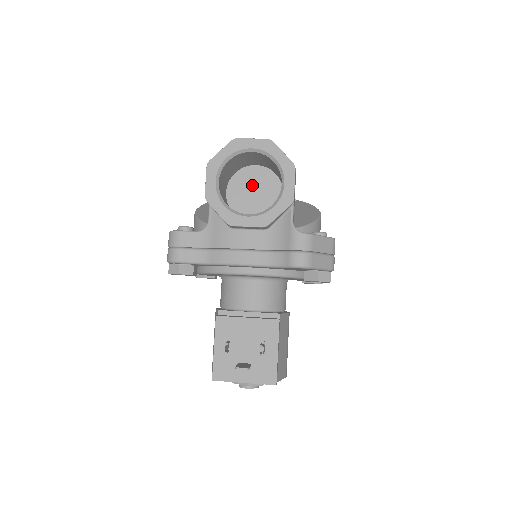
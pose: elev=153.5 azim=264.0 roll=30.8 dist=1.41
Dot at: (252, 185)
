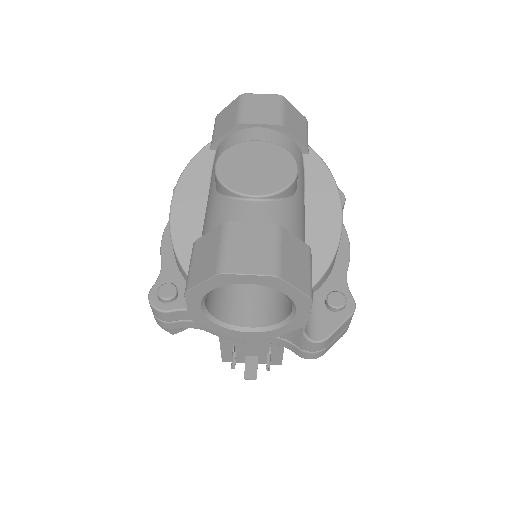
Dot at: occluded
